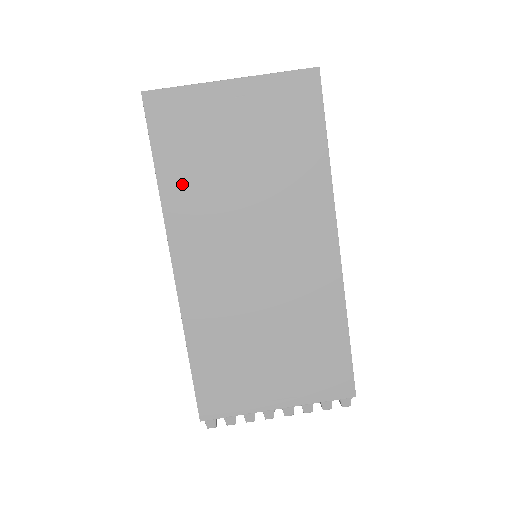
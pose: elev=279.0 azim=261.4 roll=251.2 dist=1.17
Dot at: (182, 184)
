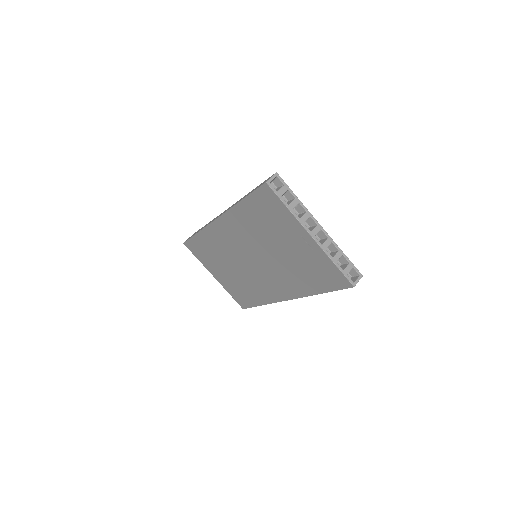
Dot at: (247, 217)
